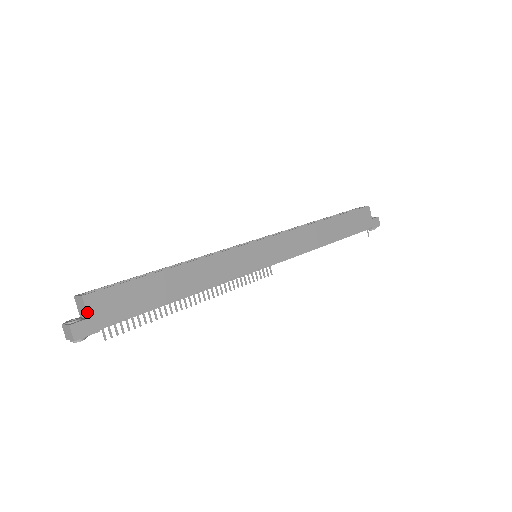
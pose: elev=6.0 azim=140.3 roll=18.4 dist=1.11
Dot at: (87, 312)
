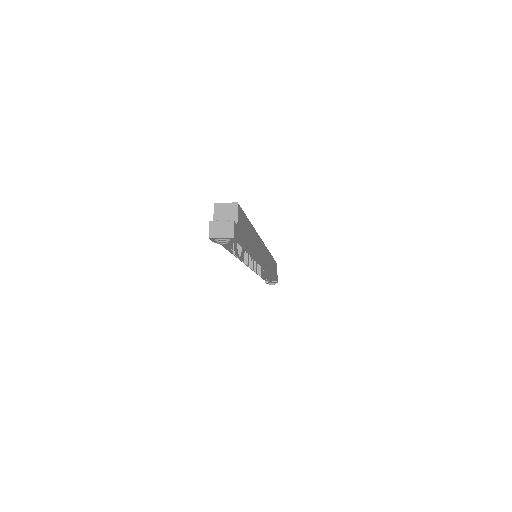
Dot at: (237, 219)
